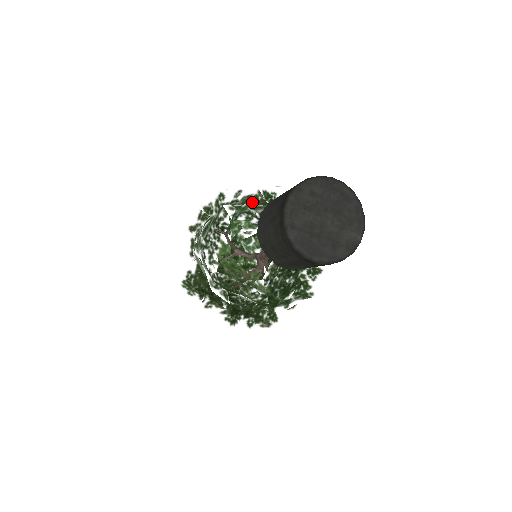
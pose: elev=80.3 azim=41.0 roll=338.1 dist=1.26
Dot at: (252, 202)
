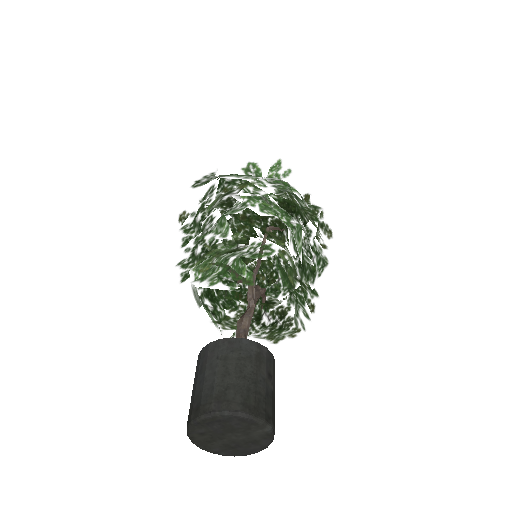
Dot at: occluded
